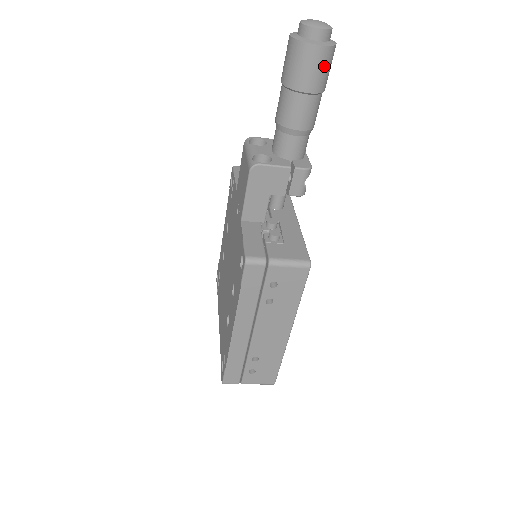
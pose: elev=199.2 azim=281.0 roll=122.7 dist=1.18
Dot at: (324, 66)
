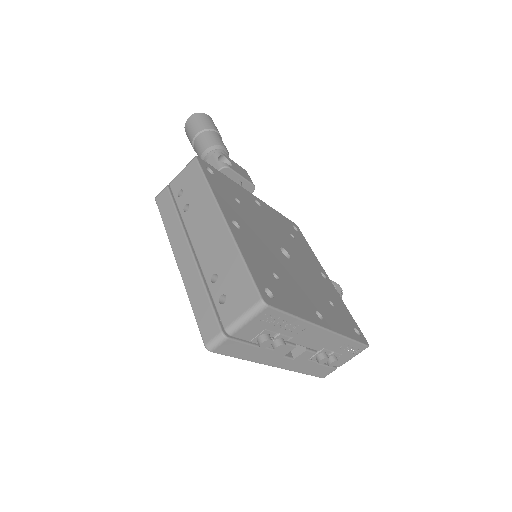
Dot at: (198, 121)
